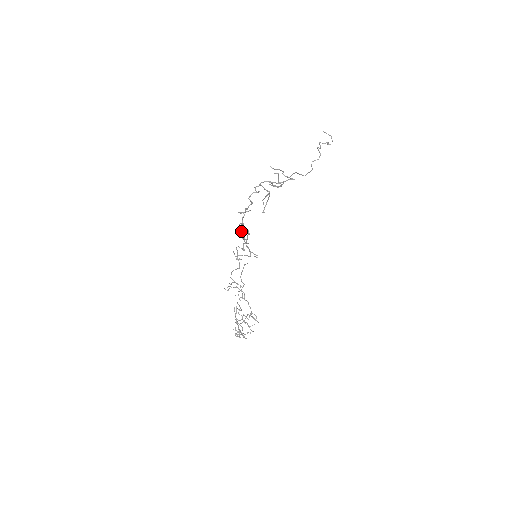
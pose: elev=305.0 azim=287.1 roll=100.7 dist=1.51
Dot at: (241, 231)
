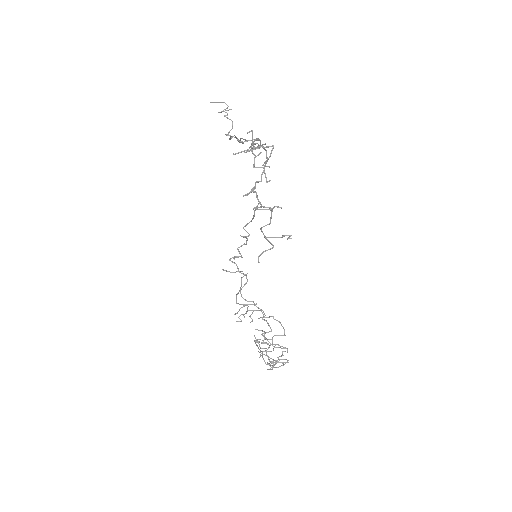
Dot at: (244, 226)
